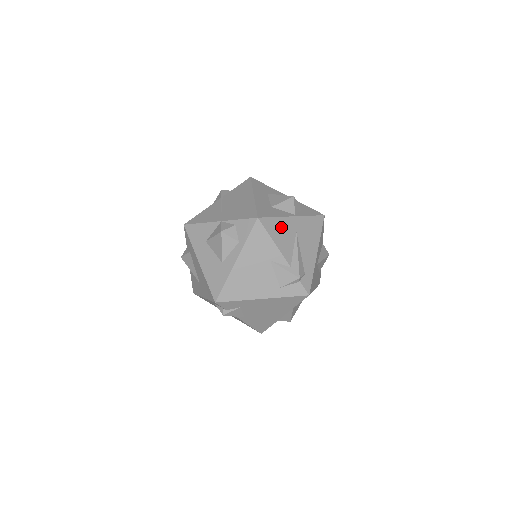
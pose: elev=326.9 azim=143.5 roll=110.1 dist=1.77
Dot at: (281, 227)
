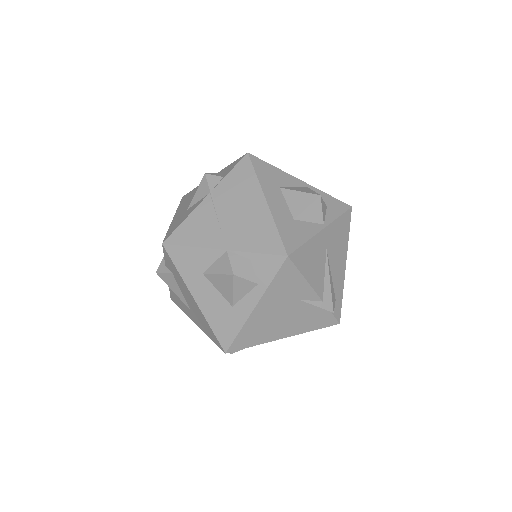
Dot at: (312, 253)
